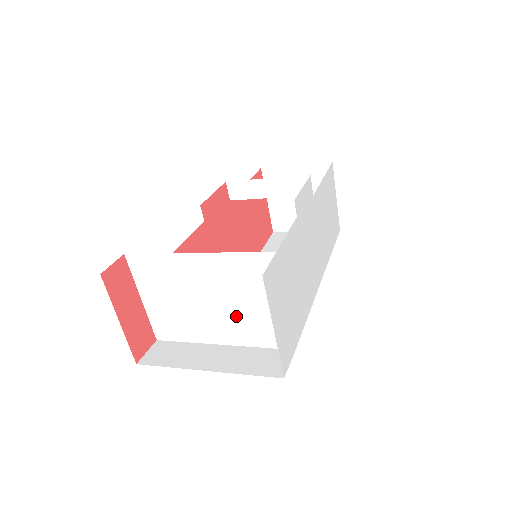
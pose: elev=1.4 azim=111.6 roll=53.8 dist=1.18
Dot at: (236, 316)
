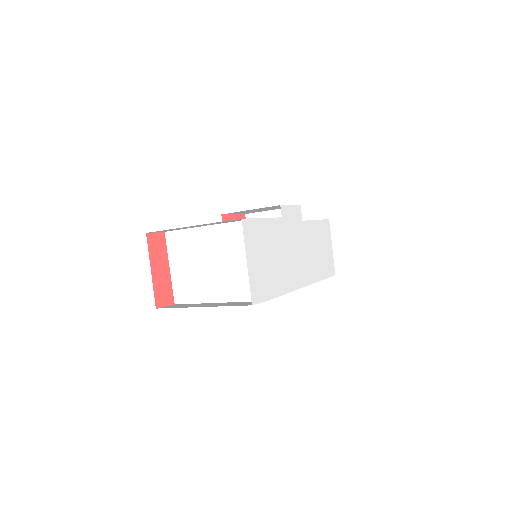
Dot at: (230, 275)
